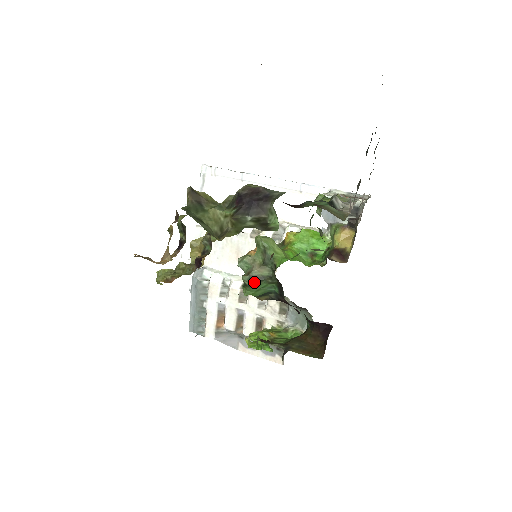
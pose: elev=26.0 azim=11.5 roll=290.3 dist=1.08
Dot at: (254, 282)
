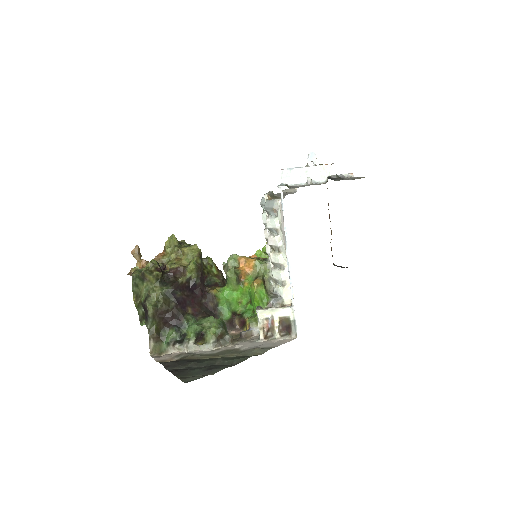
Dot at: occluded
